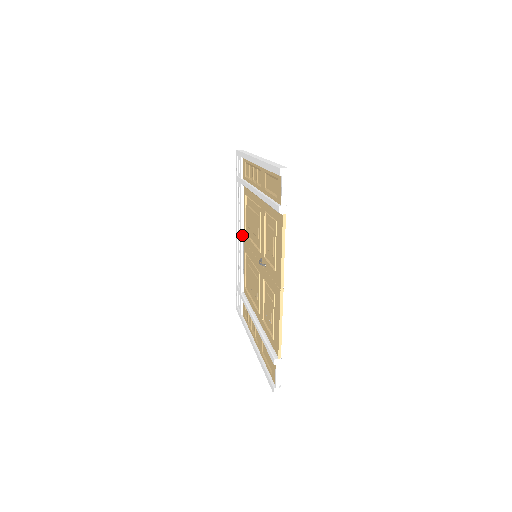
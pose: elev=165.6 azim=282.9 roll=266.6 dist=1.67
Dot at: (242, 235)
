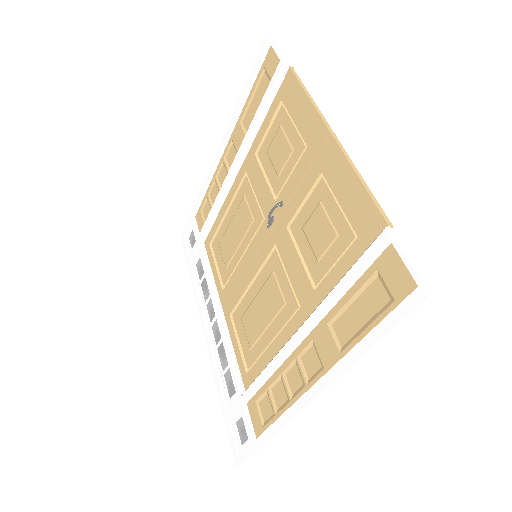
Dot at: (217, 302)
